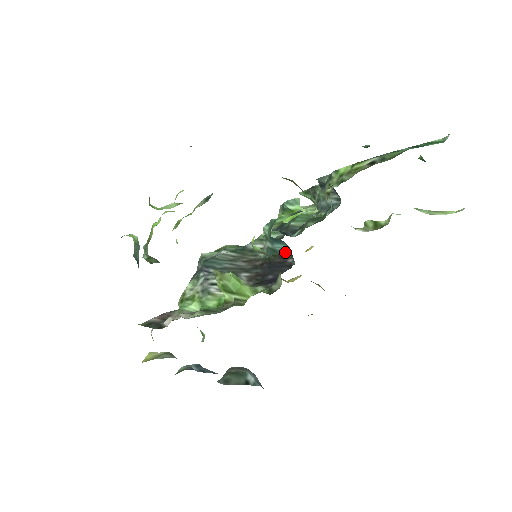
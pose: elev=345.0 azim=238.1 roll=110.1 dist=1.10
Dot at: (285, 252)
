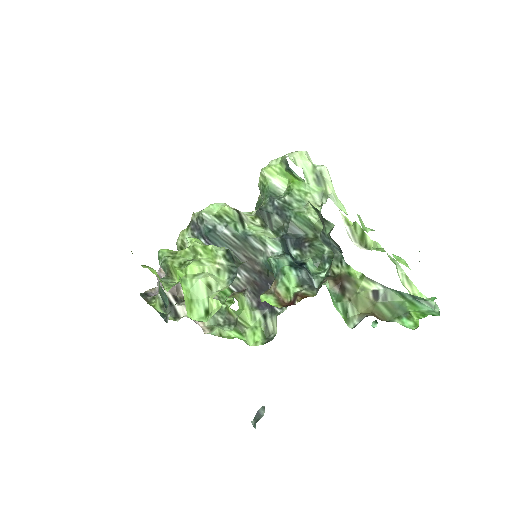
Dot at: occluded
